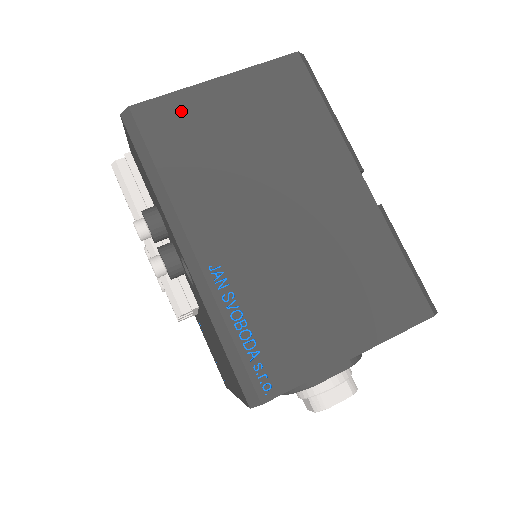
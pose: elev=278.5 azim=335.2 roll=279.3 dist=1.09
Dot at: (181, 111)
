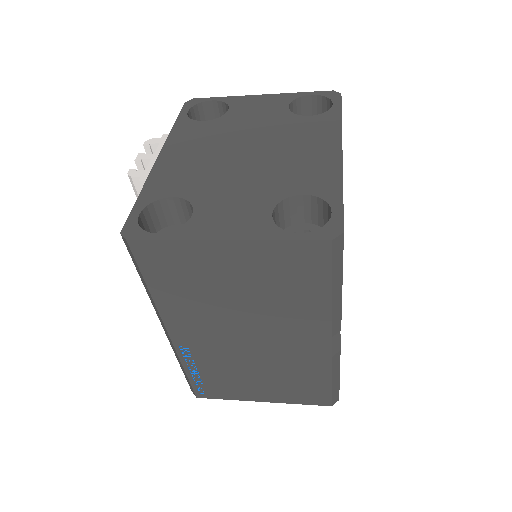
Dot at: (179, 257)
